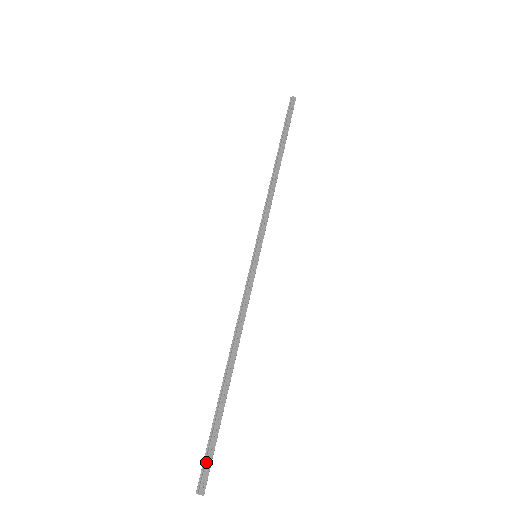
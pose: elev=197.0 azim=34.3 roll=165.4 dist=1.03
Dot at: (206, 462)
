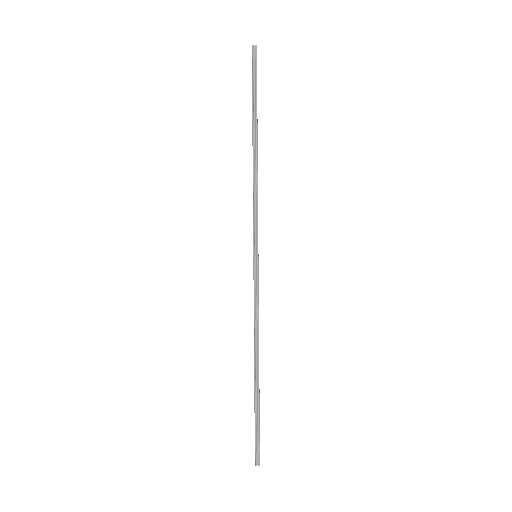
Dot at: occluded
